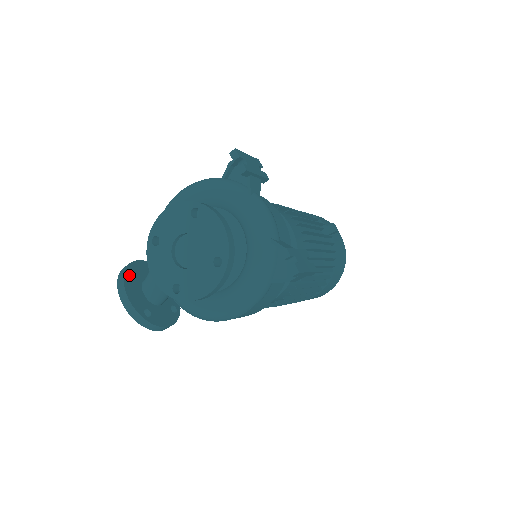
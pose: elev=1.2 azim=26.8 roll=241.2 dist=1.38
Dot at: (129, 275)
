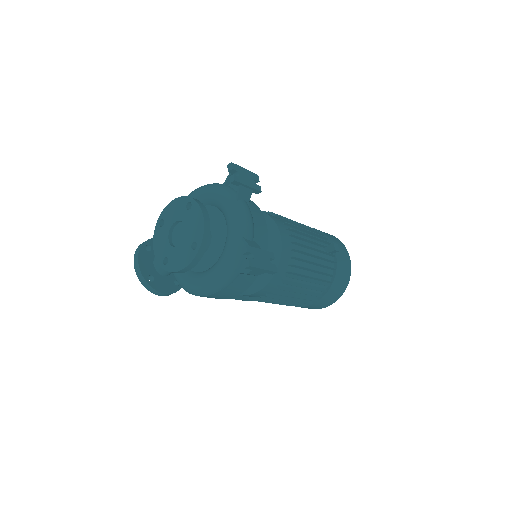
Dot at: (148, 248)
